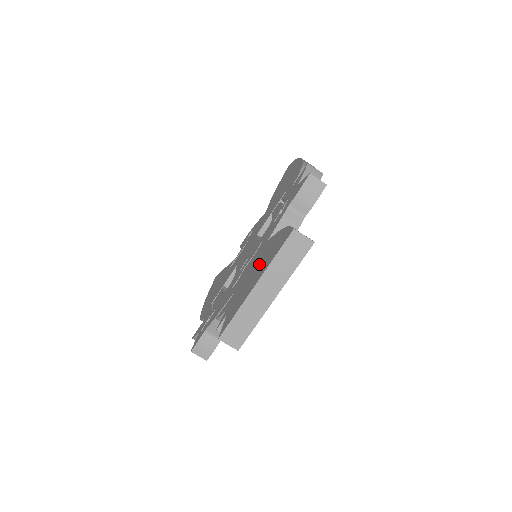
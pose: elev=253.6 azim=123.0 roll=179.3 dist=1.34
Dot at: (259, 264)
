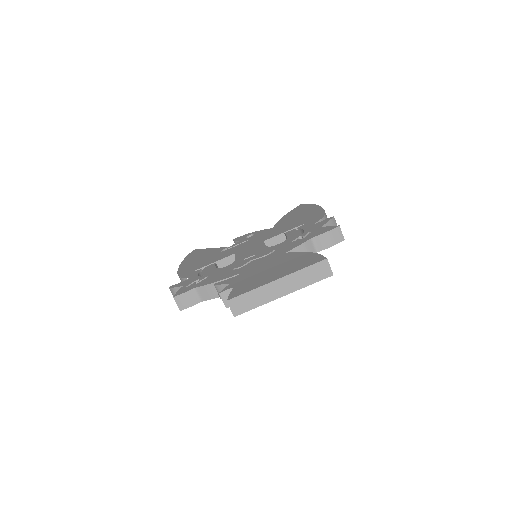
Dot at: (279, 266)
